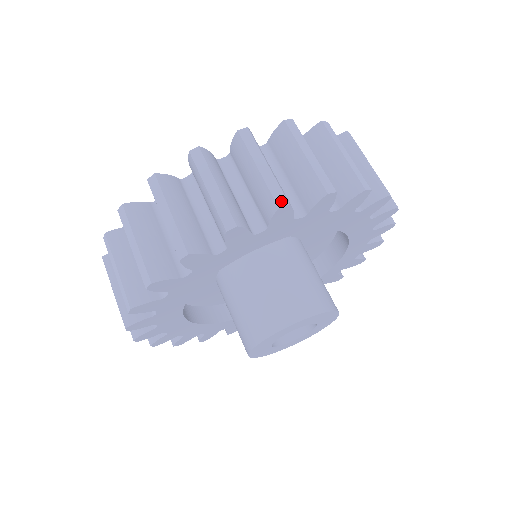
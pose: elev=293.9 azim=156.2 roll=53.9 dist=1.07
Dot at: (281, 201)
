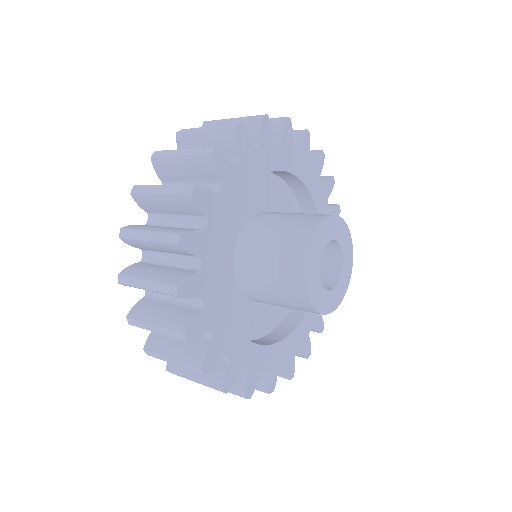
Dot at: (209, 151)
